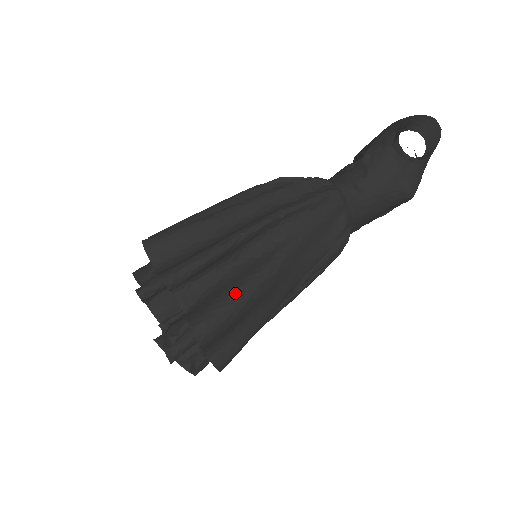
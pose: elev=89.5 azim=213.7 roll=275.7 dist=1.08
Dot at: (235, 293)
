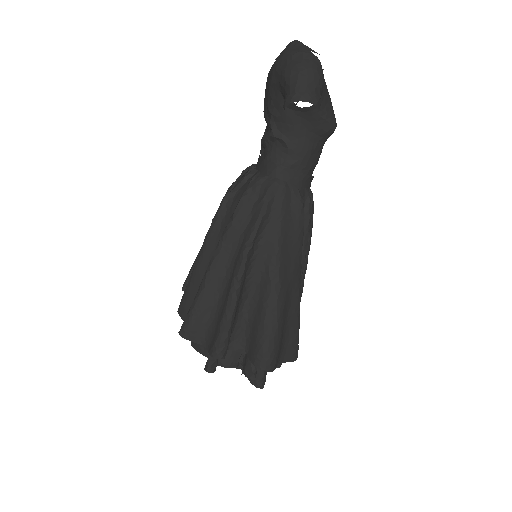
Dot at: (265, 324)
